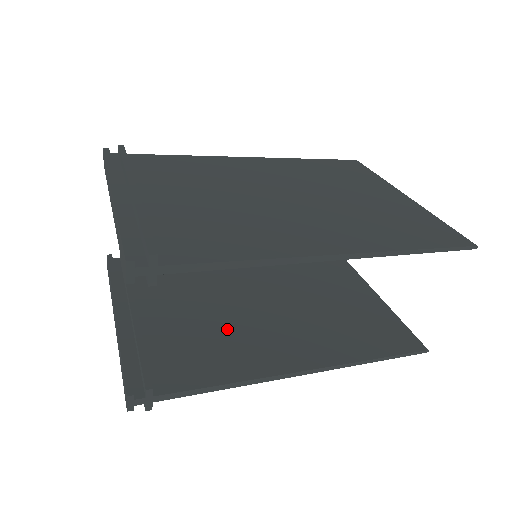
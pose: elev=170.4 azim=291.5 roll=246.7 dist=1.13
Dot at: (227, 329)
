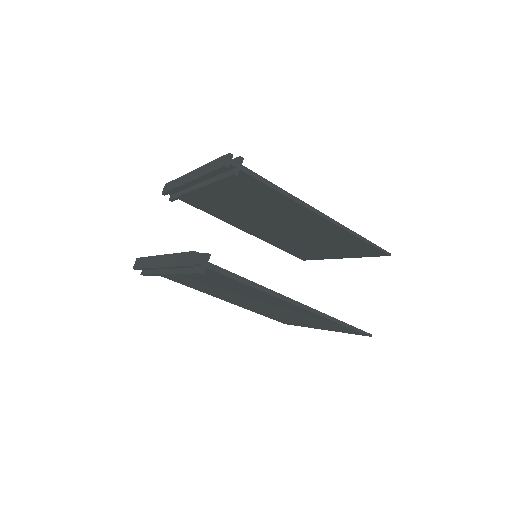
Dot at: occluded
